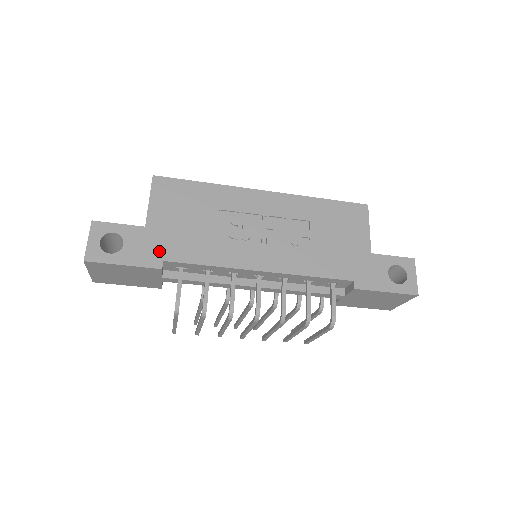
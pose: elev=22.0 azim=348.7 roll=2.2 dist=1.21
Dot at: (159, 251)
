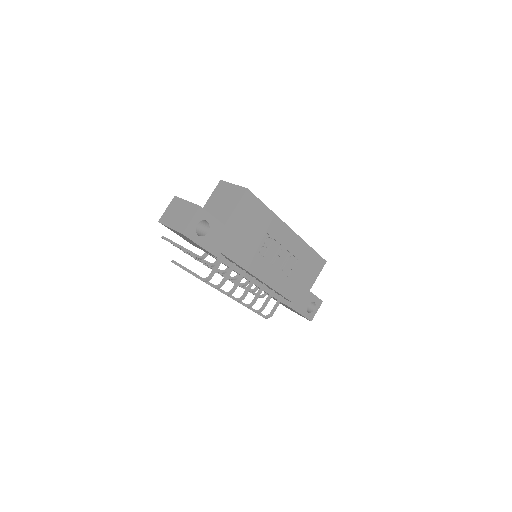
Dot at: (223, 246)
